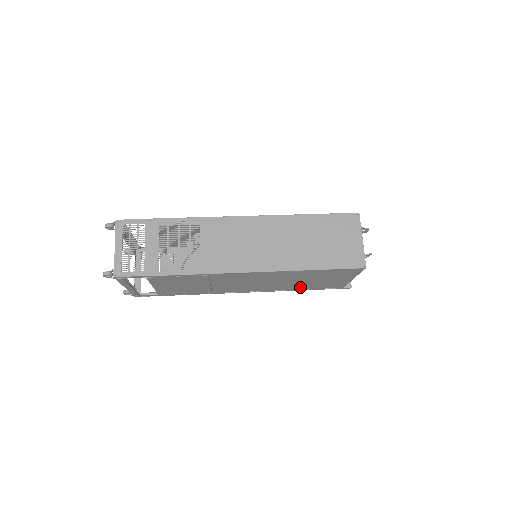
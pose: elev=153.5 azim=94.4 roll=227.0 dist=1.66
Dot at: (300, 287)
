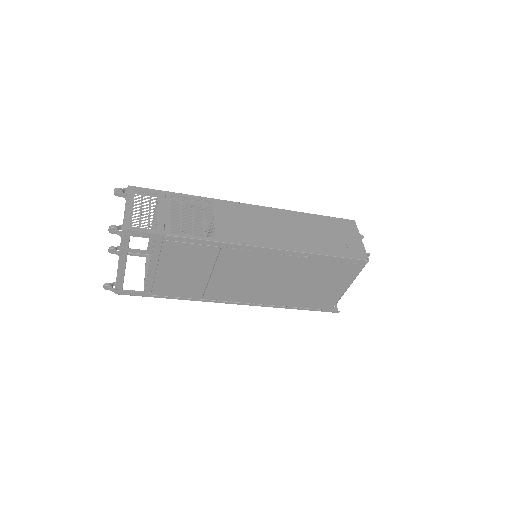
Dot at: (293, 300)
